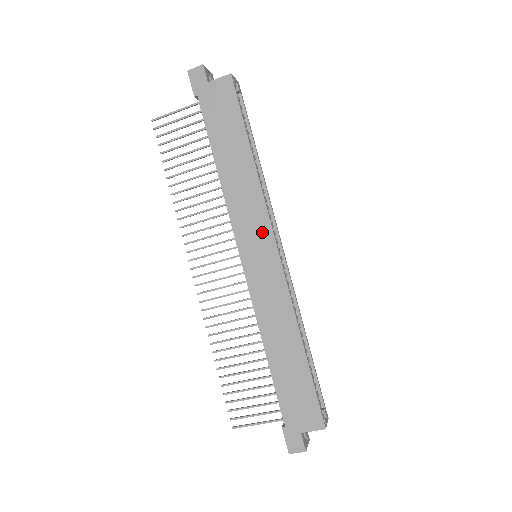
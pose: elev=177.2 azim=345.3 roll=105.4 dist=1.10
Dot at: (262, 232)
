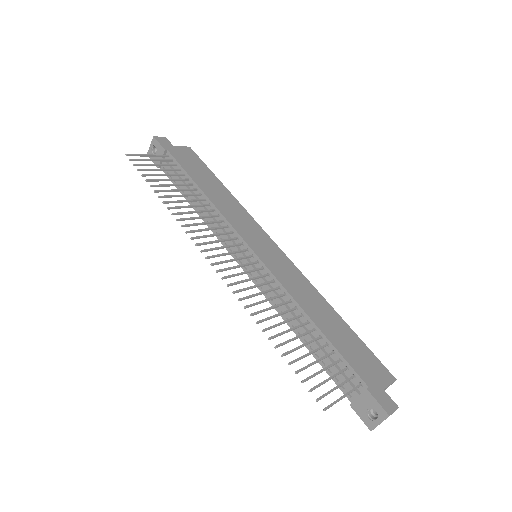
Dot at: (259, 233)
